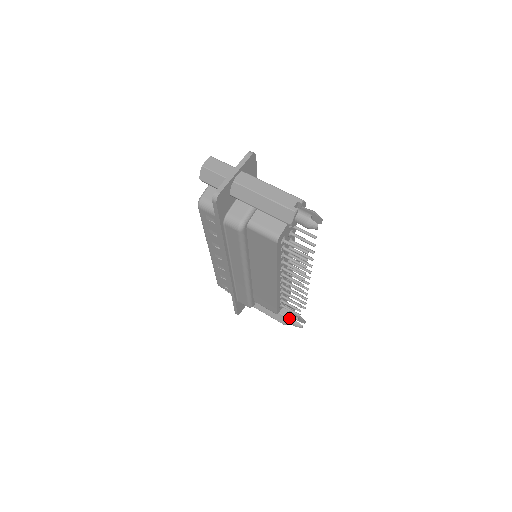
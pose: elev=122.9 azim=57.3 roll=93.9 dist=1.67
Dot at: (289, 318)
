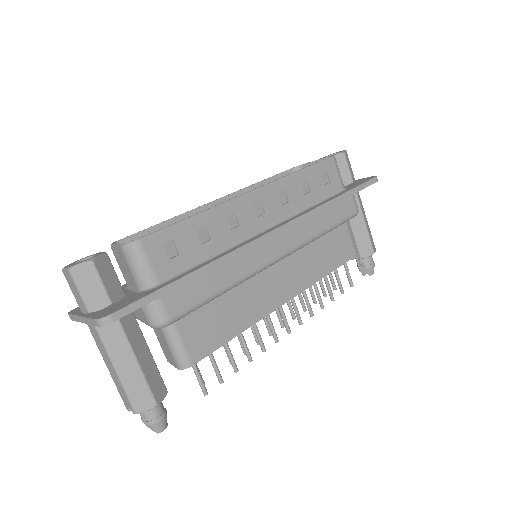
Dot at: (355, 258)
